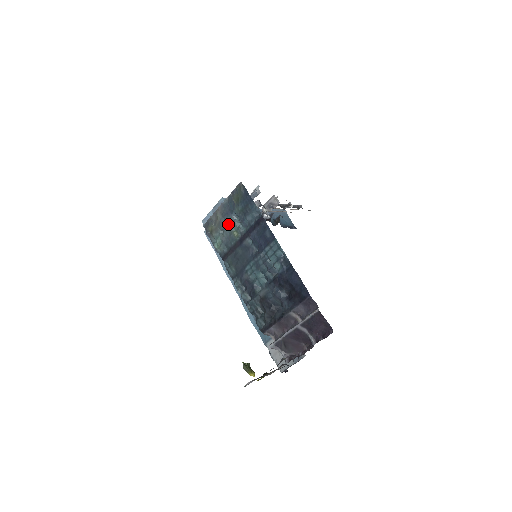
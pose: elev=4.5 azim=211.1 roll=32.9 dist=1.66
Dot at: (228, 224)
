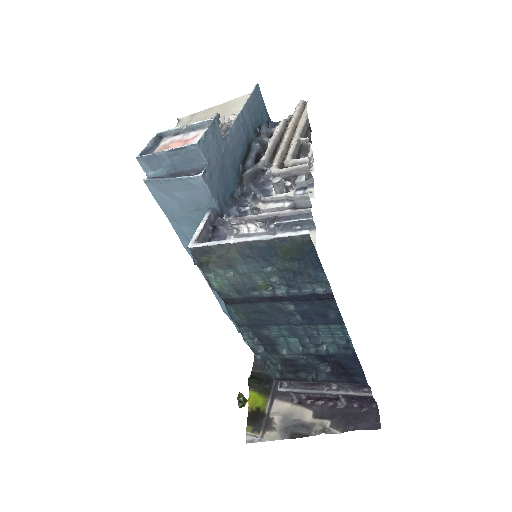
Dot at: (251, 271)
